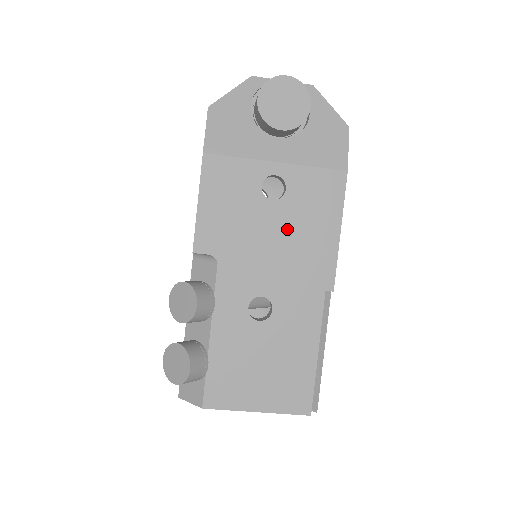
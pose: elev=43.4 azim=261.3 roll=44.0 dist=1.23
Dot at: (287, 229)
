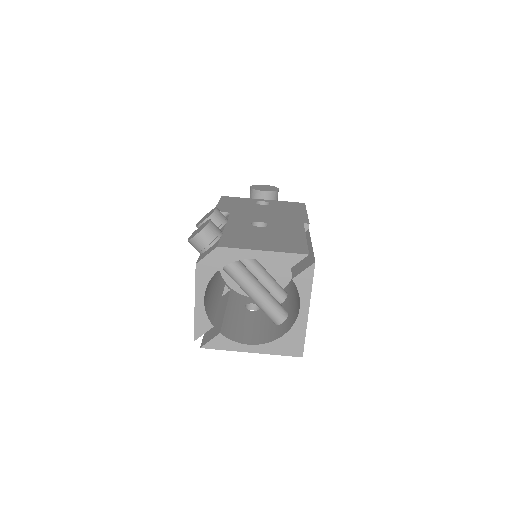
Dot at: (273, 210)
